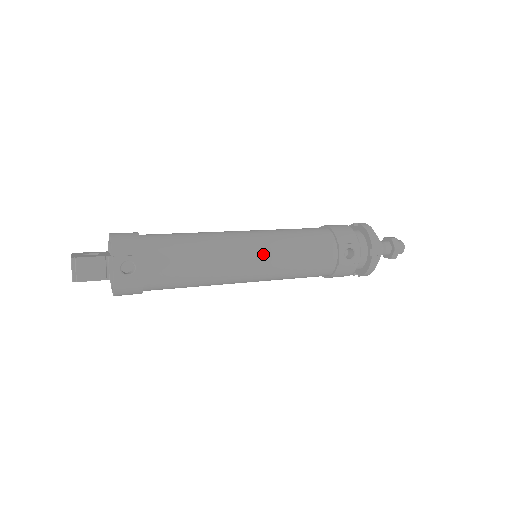
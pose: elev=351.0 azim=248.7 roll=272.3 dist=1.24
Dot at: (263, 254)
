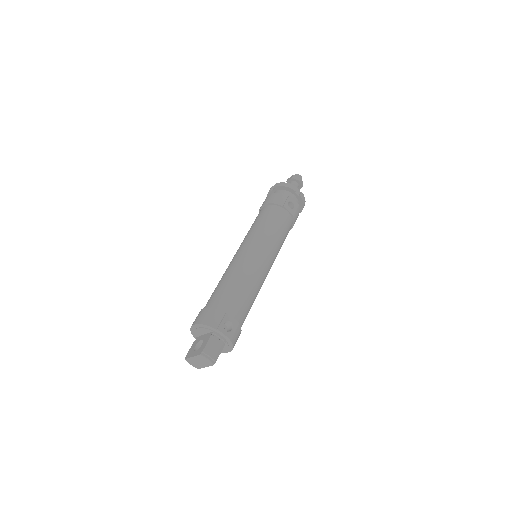
Dot at: (264, 249)
